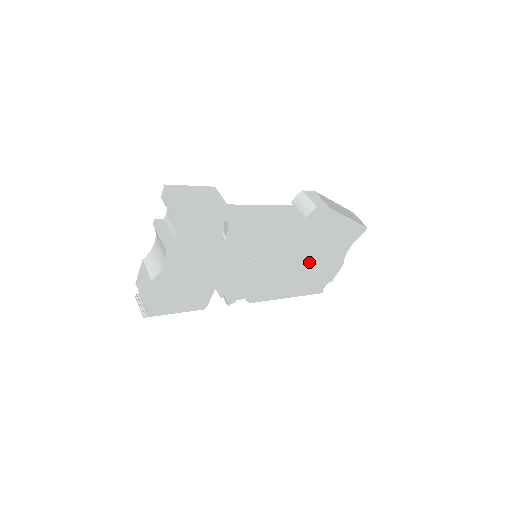
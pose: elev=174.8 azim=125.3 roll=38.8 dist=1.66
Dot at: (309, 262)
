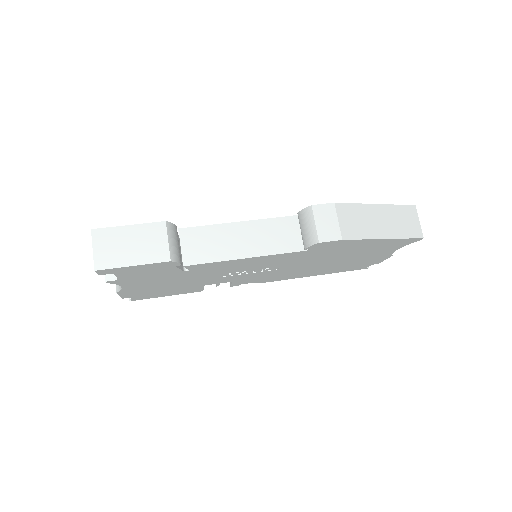
Dot at: (333, 262)
